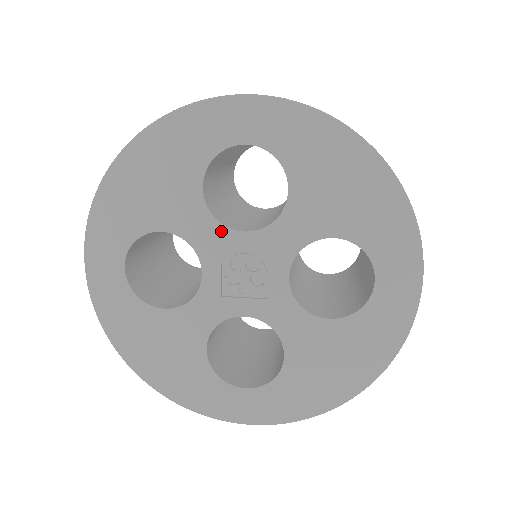
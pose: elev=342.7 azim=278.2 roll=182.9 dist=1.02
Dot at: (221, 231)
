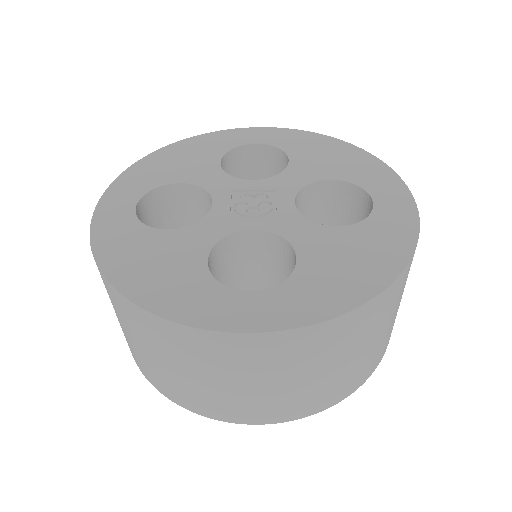
Dot at: (233, 181)
